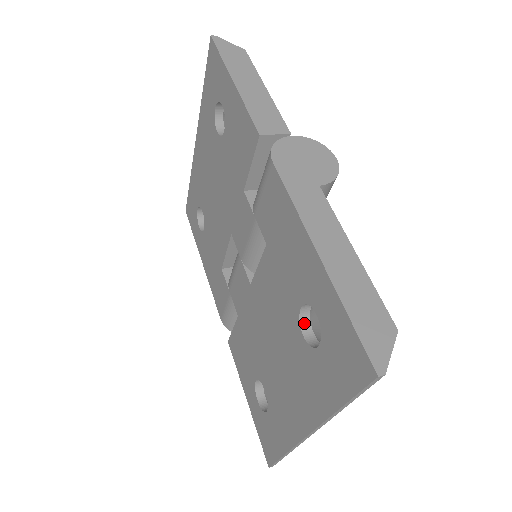
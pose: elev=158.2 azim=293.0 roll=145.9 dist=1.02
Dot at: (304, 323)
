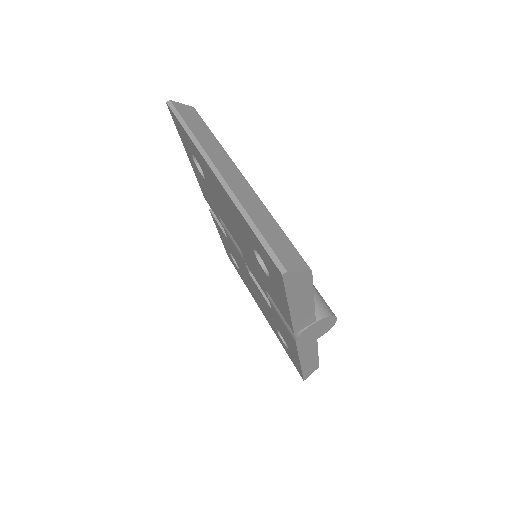
Dot at: occluded
